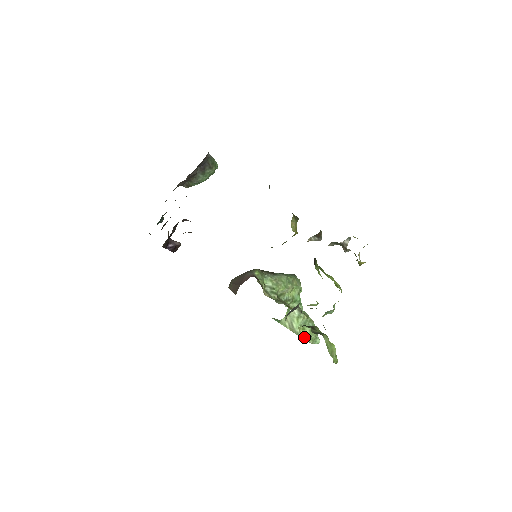
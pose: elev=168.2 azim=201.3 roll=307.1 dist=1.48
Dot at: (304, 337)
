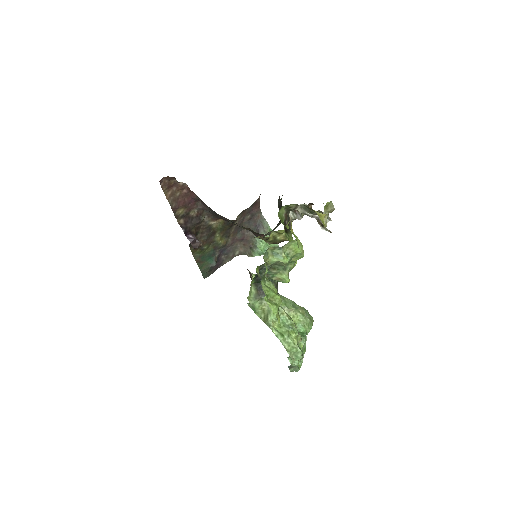
Dot at: (276, 332)
